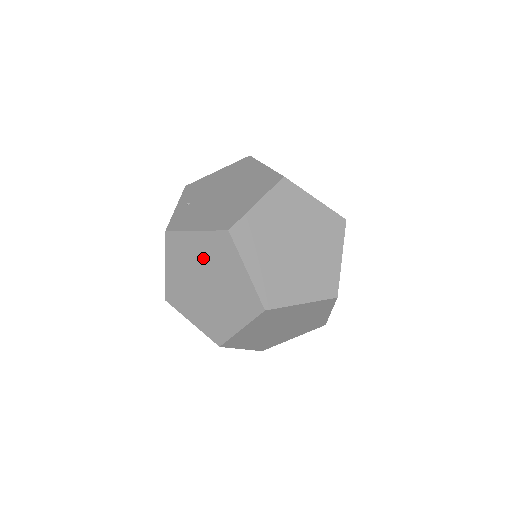
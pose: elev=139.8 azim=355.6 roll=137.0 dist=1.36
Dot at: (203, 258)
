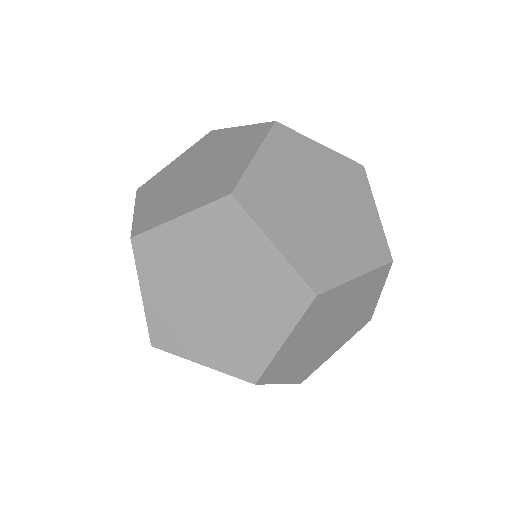
Dot at: (324, 174)
